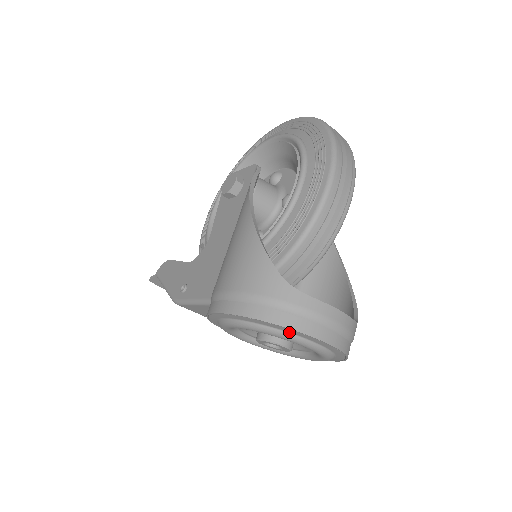
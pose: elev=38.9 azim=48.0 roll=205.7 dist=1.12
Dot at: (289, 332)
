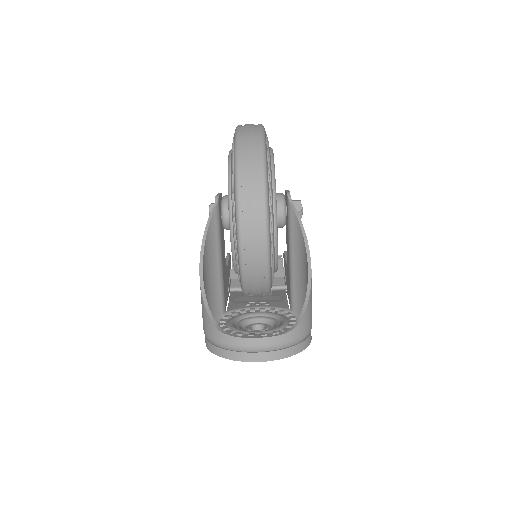
Dot at: occluded
